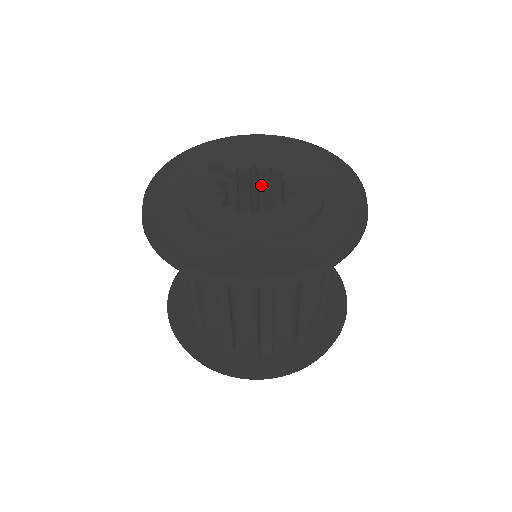
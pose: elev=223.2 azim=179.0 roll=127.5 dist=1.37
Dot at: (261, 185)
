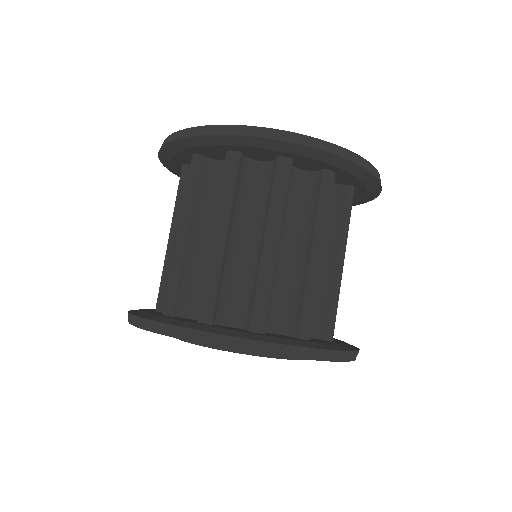
Dot at: occluded
